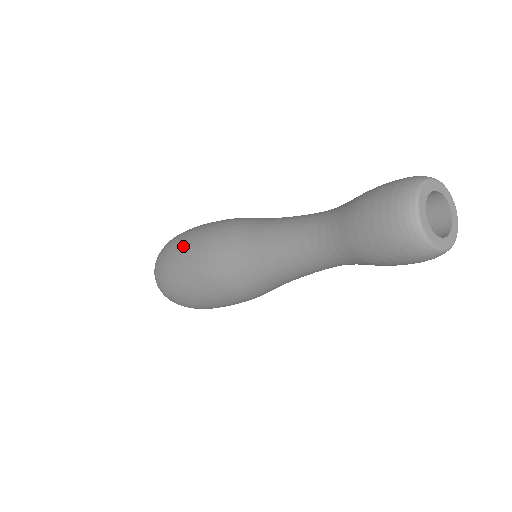
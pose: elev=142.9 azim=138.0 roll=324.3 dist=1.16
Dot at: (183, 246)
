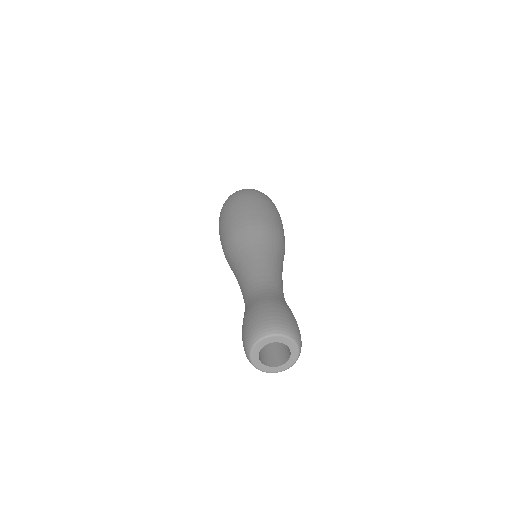
Dot at: (229, 212)
